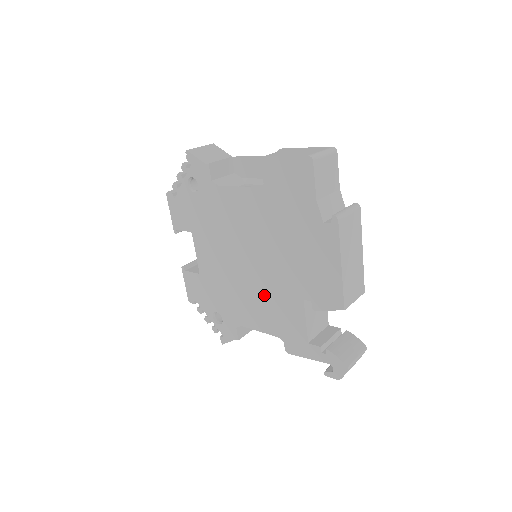
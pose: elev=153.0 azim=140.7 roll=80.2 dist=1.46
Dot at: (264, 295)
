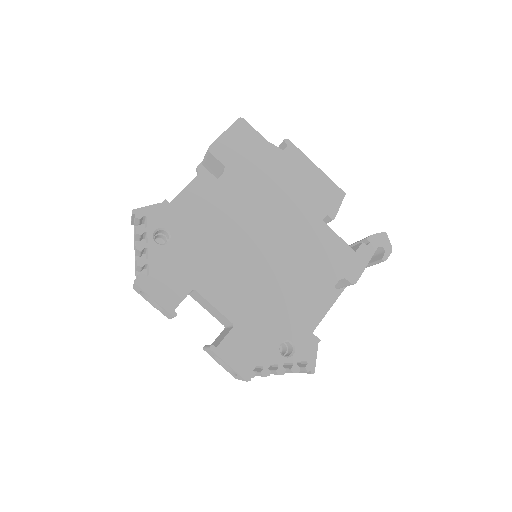
Dot at: (299, 258)
